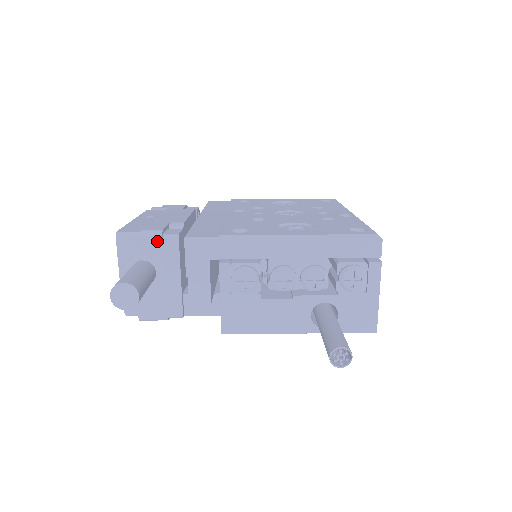
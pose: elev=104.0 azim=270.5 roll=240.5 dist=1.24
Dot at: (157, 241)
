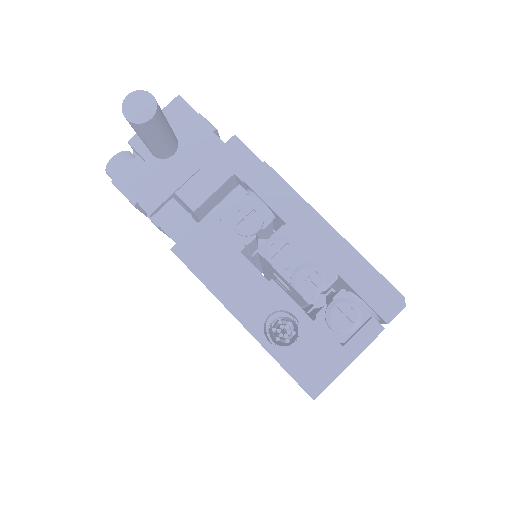
Dot at: (204, 131)
